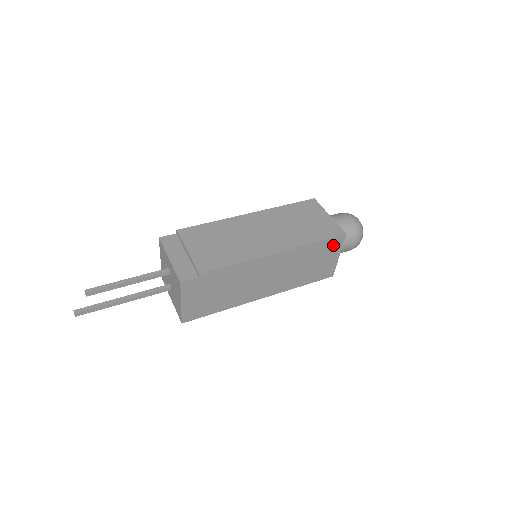
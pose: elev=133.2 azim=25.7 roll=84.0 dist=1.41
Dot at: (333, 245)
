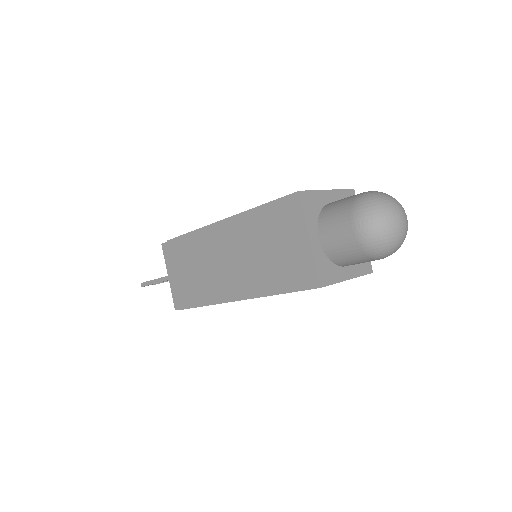
Dot at: occluded
